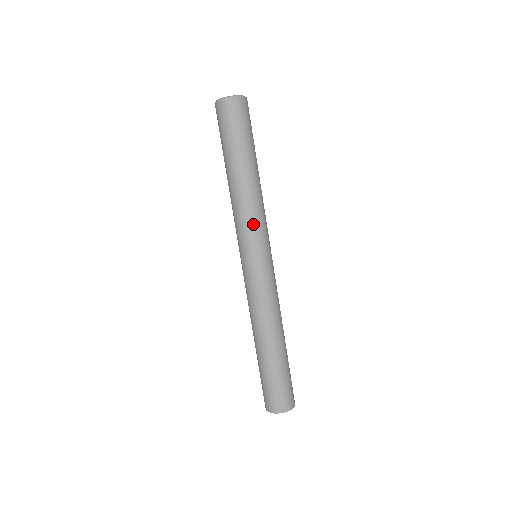
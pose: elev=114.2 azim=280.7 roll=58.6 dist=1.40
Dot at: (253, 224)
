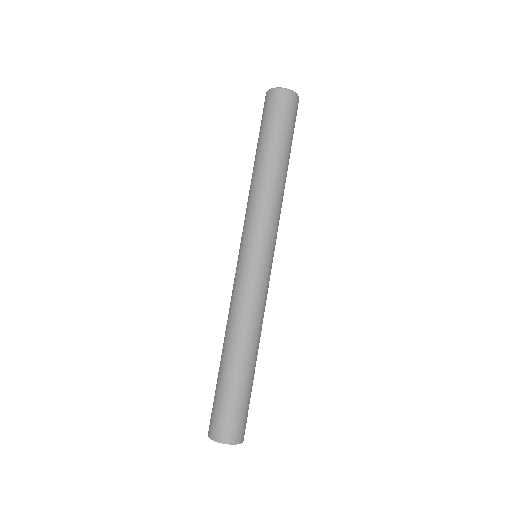
Dot at: (256, 216)
